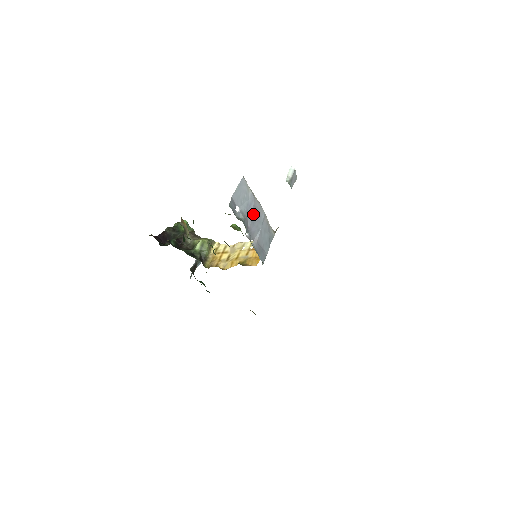
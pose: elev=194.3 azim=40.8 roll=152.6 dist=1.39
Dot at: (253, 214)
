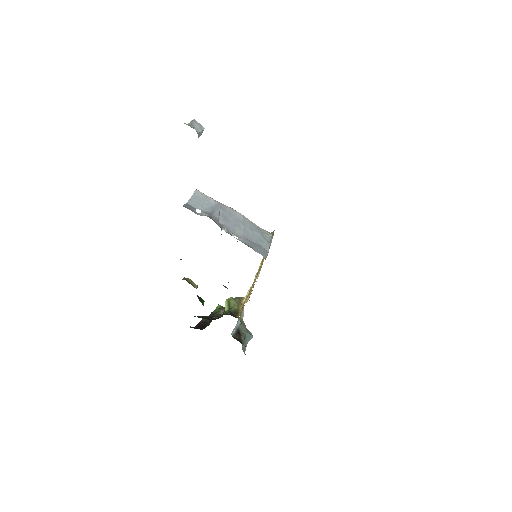
Dot at: (224, 214)
